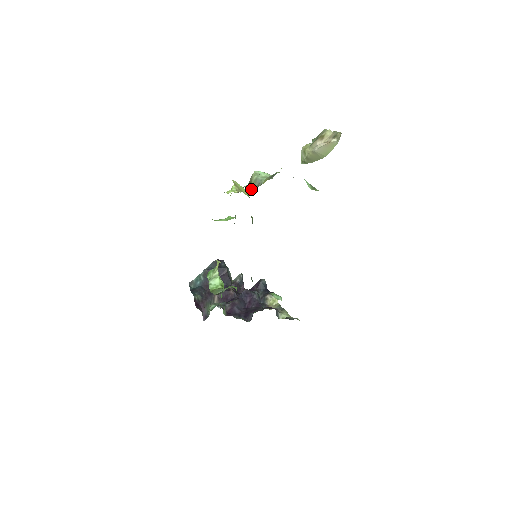
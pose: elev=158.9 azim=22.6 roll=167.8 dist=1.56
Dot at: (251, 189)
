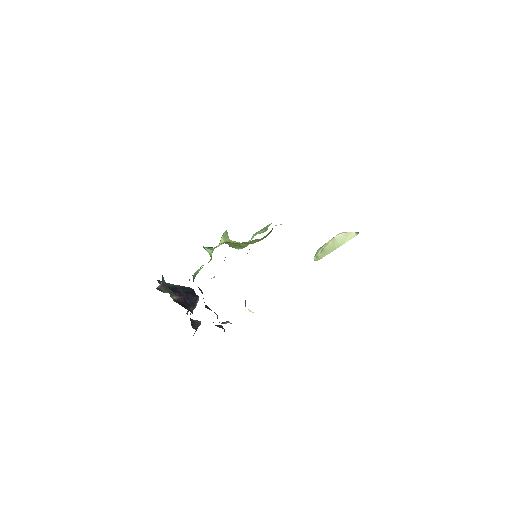
Dot at: occluded
